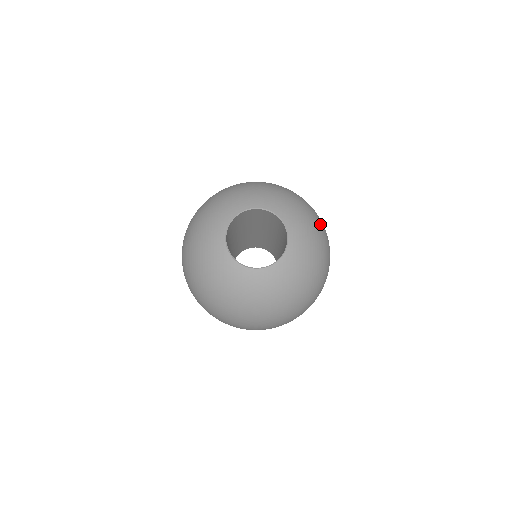
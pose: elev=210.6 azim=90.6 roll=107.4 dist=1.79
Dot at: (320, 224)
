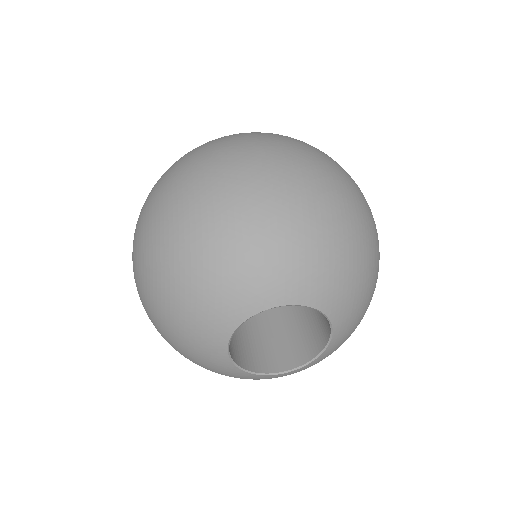
Dot at: (378, 264)
